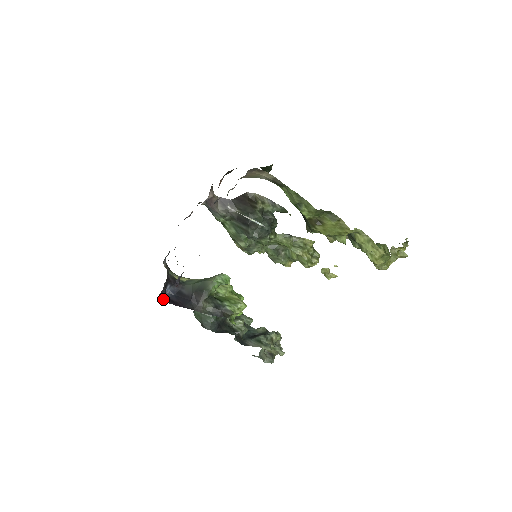
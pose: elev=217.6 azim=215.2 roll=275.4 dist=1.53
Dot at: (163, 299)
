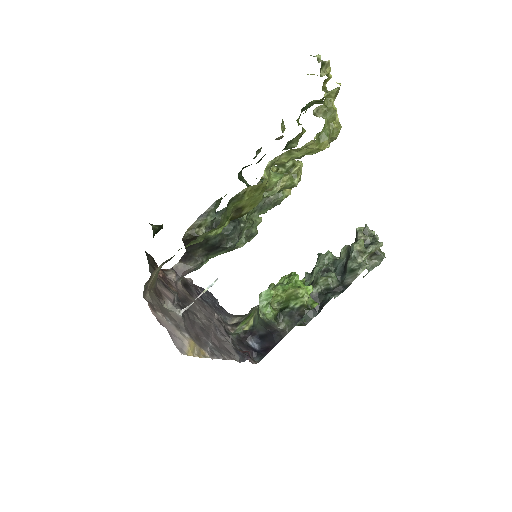
Dot at: (259, 357)
